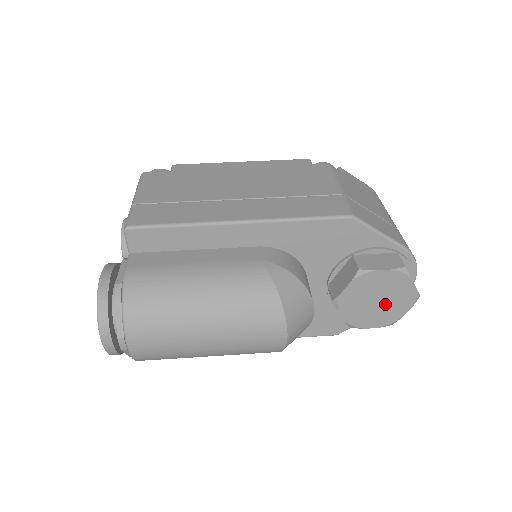
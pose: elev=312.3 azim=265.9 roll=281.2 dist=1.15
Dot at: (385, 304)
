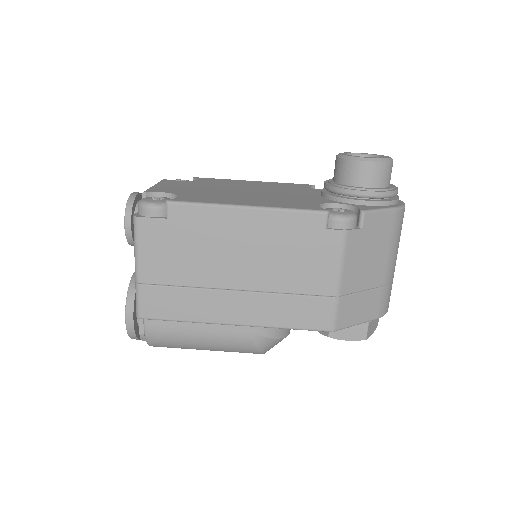
Dot at: occluded
